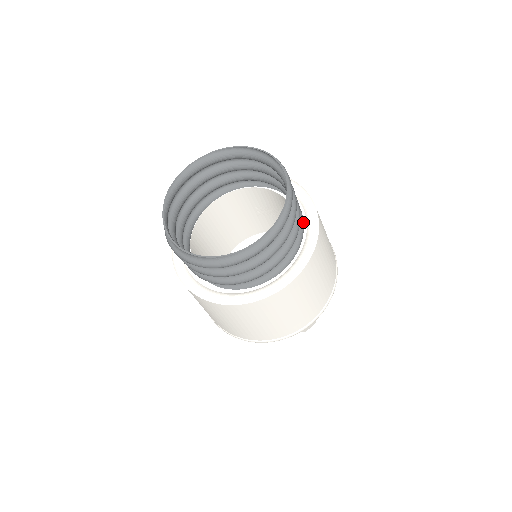
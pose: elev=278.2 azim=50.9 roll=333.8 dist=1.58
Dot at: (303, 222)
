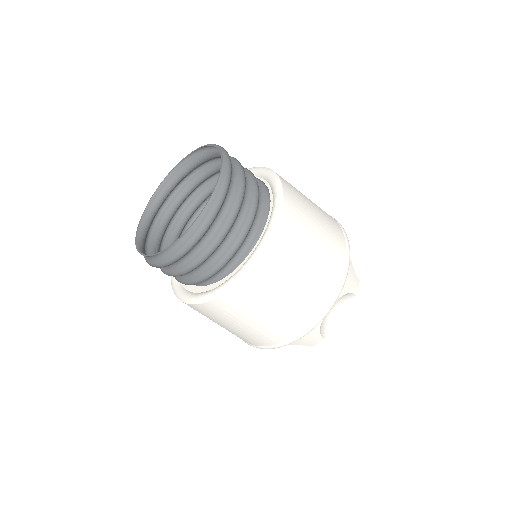
Dot at: (260, 180)
